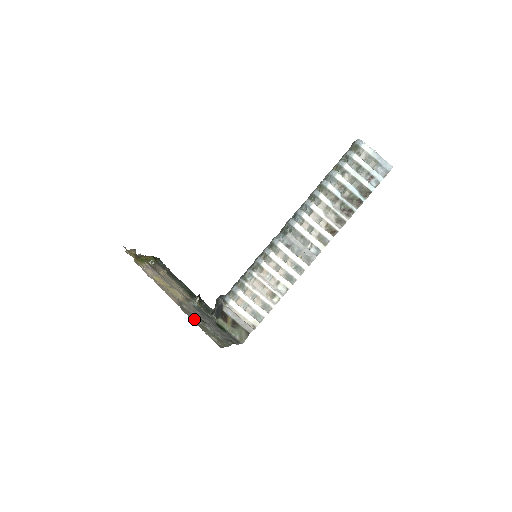
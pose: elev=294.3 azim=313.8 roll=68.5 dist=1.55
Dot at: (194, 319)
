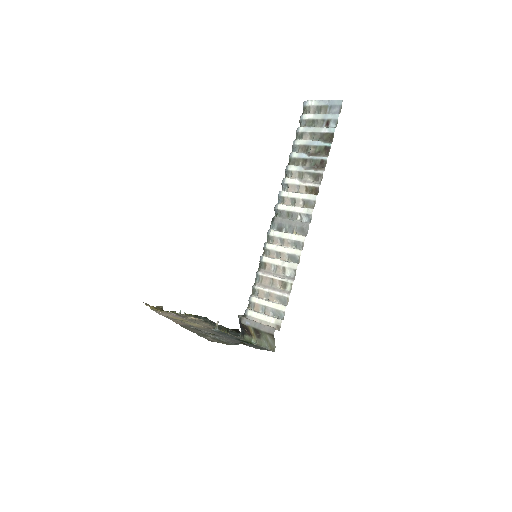
Dot at: (195, 331)
